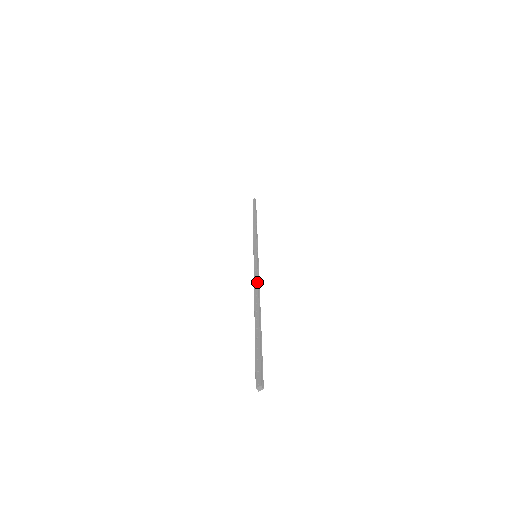
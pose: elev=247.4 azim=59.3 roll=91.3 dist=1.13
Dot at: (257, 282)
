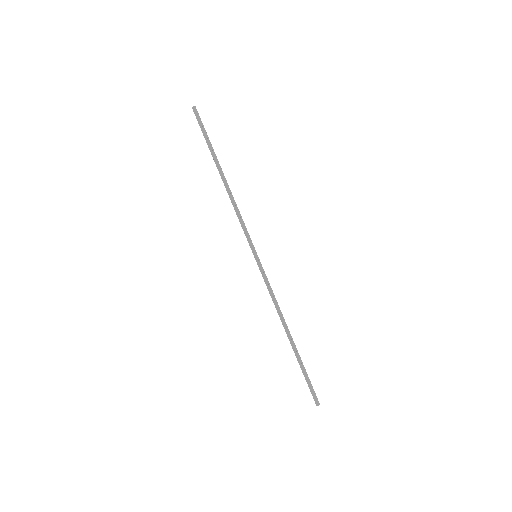
Dot at: (275, 304)
